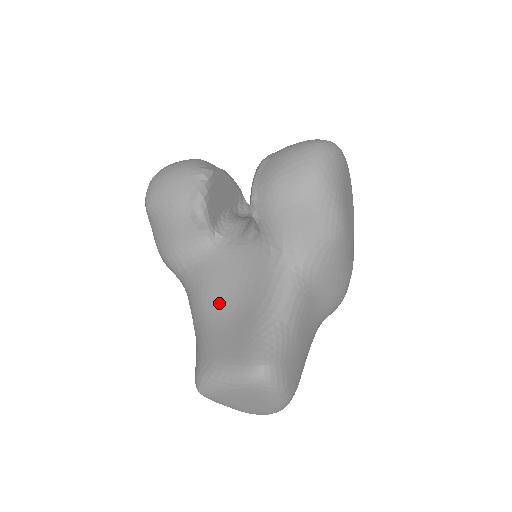
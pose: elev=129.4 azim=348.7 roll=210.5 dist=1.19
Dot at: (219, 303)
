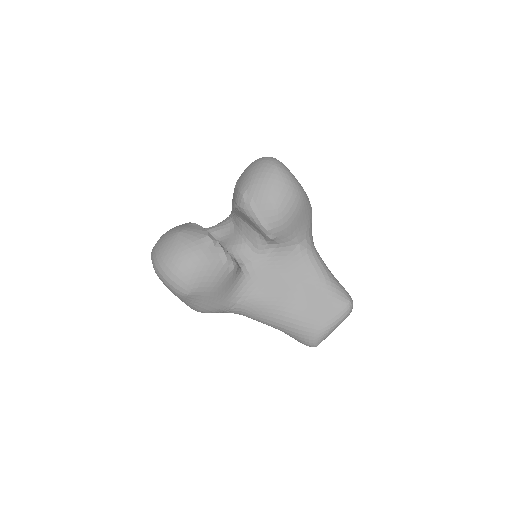
Dot at: (285, 299)
